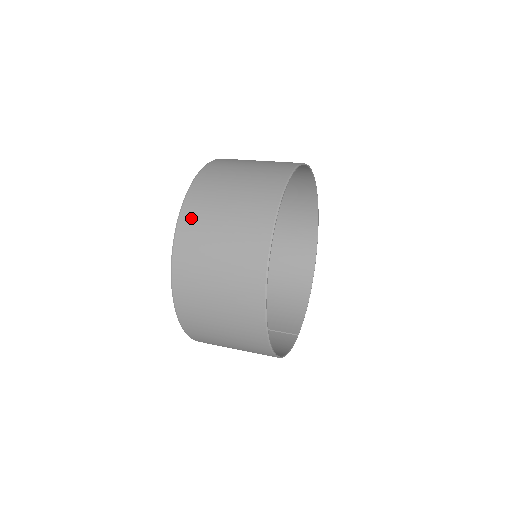
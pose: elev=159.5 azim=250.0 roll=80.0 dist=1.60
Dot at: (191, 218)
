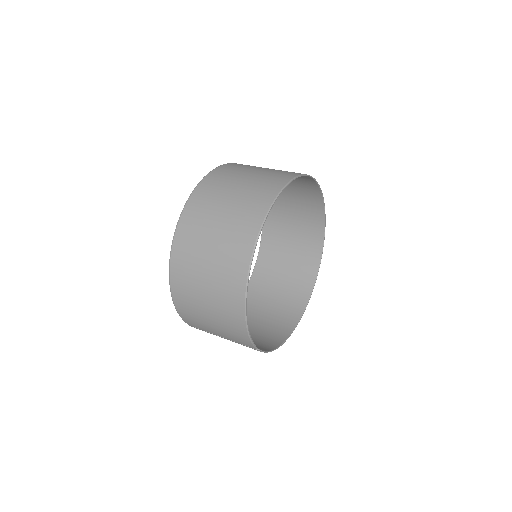
Dot at: (235, 165)
